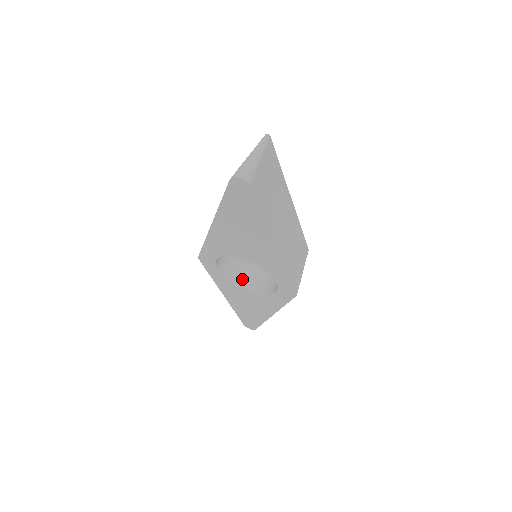
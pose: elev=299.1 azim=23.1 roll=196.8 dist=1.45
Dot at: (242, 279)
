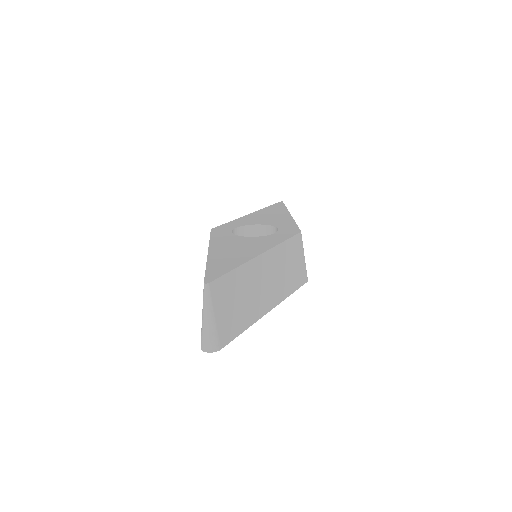
Dot at: occluded
